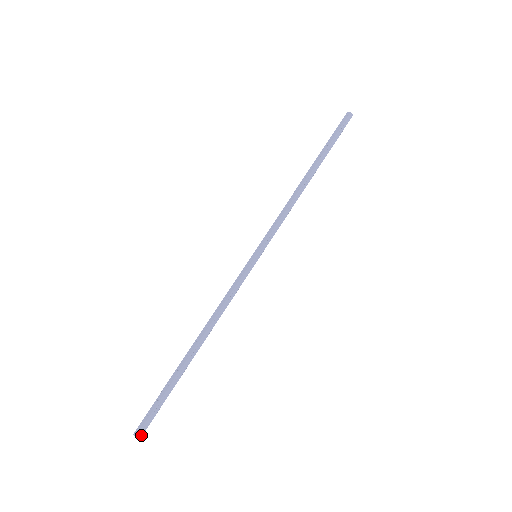
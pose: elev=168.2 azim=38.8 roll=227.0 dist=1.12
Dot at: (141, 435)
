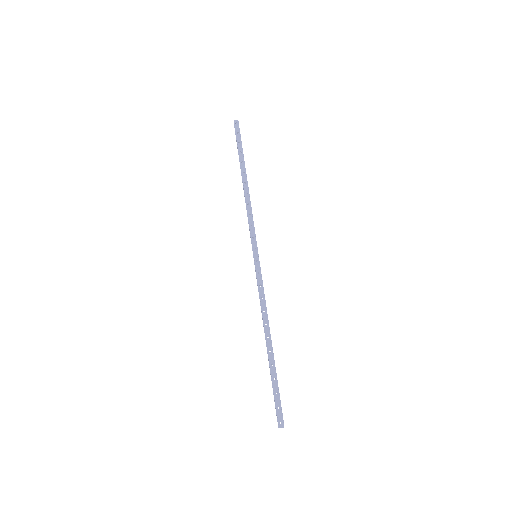
Dot at: occluded
